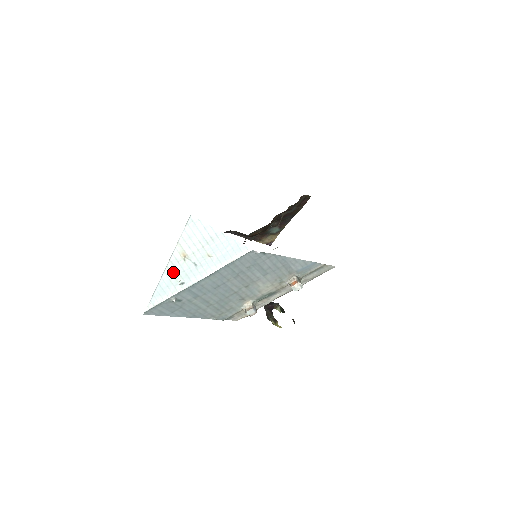
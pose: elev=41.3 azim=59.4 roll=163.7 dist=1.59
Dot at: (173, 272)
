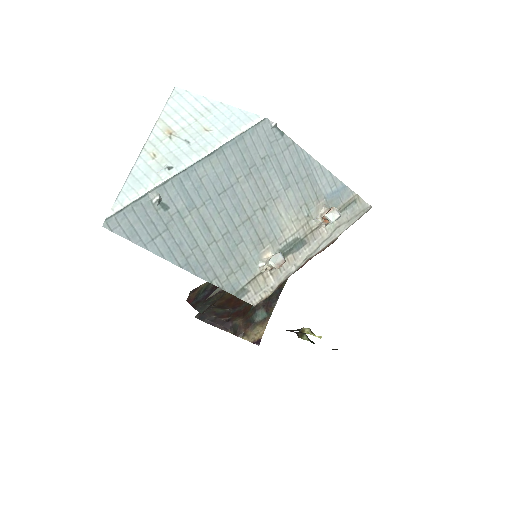
Dot at: (154, 155)
